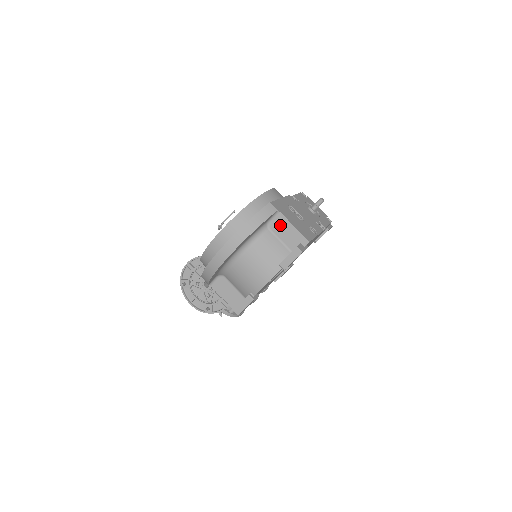
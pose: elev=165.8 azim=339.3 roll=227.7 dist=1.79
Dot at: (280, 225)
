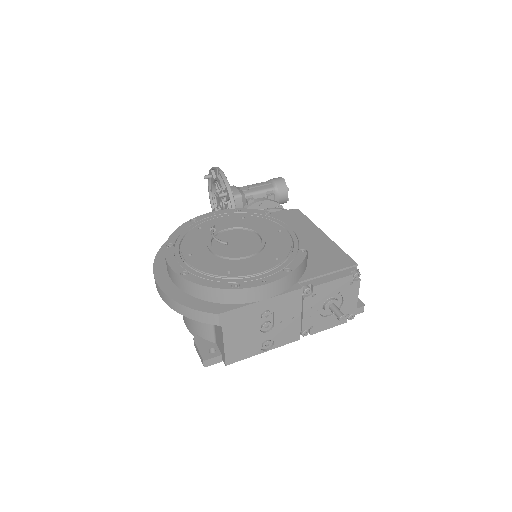
Dot at: (218, 328)
